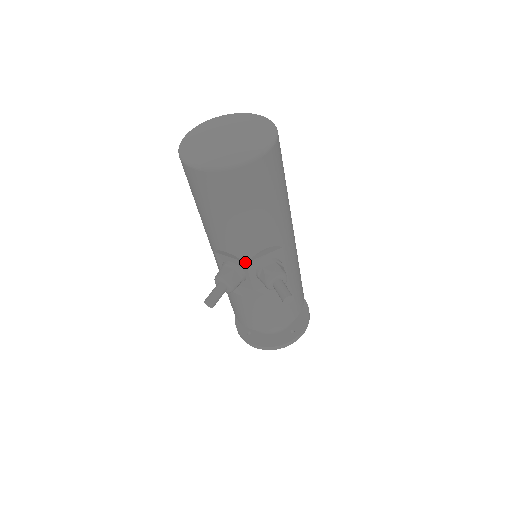
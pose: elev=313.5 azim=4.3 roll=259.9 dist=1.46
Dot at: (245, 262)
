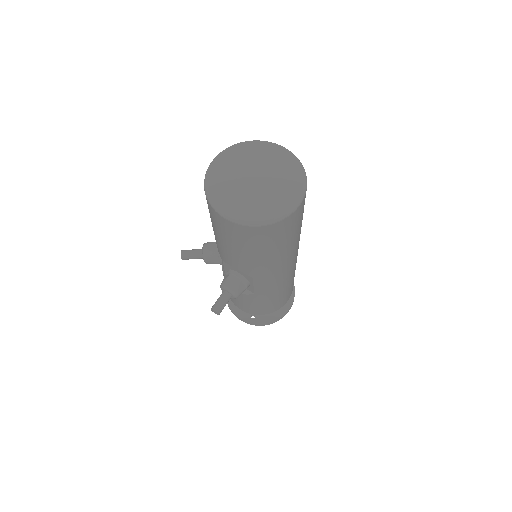
Dot at: occluded
